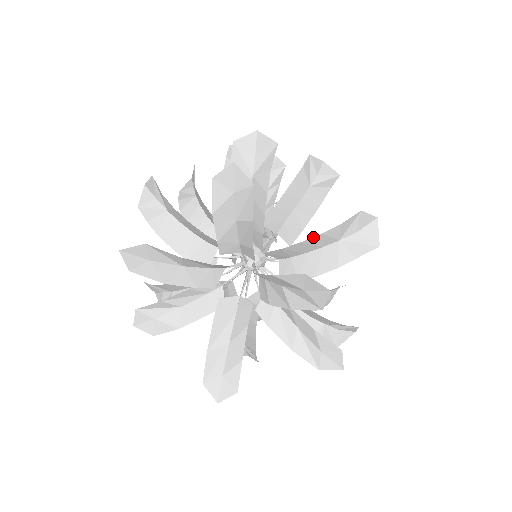
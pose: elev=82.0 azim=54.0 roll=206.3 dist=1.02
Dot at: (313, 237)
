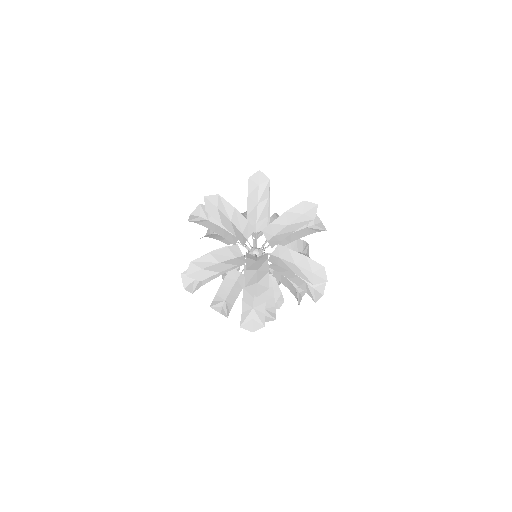
Dot at: occluded
